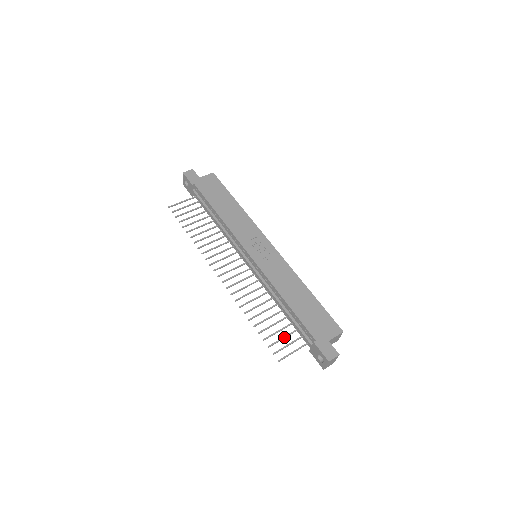
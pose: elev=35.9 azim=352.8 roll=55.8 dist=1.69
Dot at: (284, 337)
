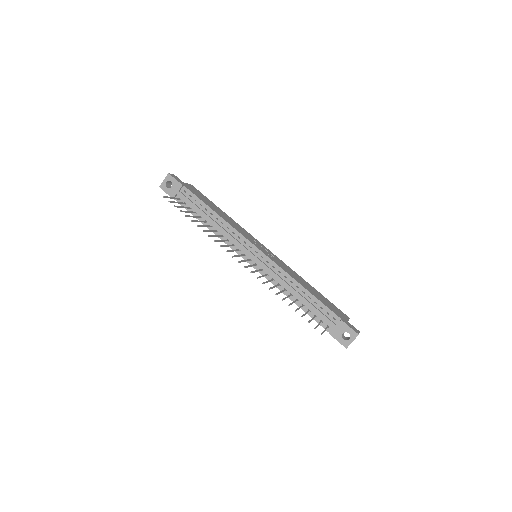
Dot at: (313, 318)
